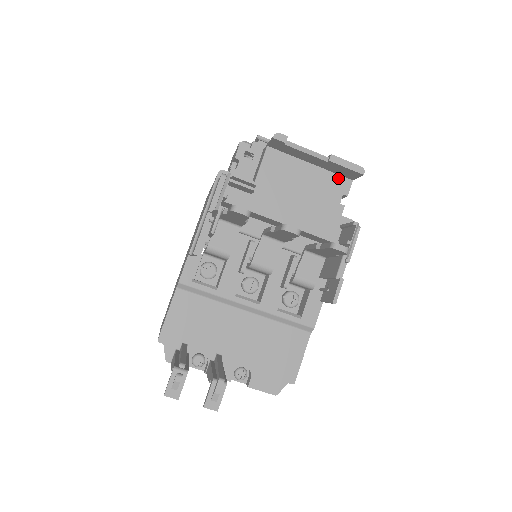
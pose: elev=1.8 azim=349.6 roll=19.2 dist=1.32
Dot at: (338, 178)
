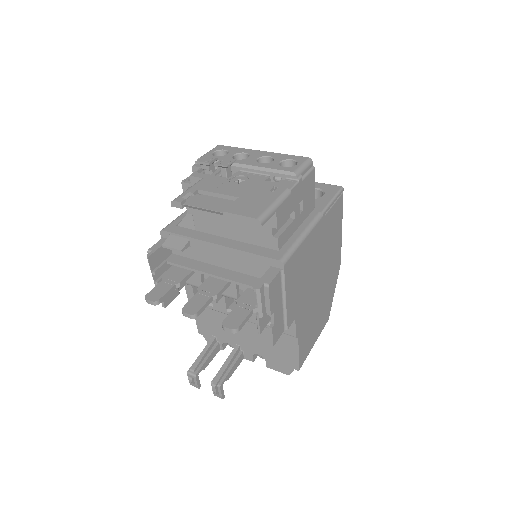
Dot at: occluded
